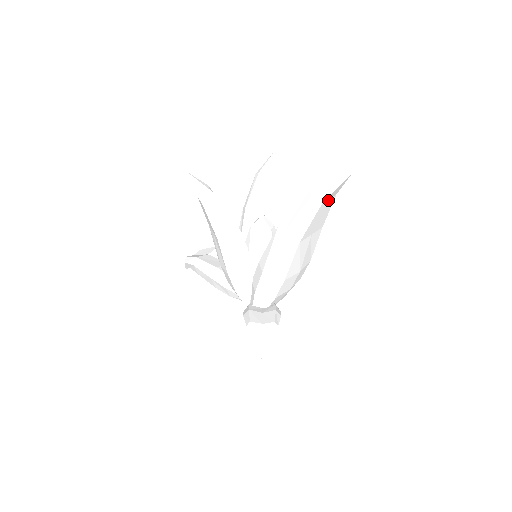
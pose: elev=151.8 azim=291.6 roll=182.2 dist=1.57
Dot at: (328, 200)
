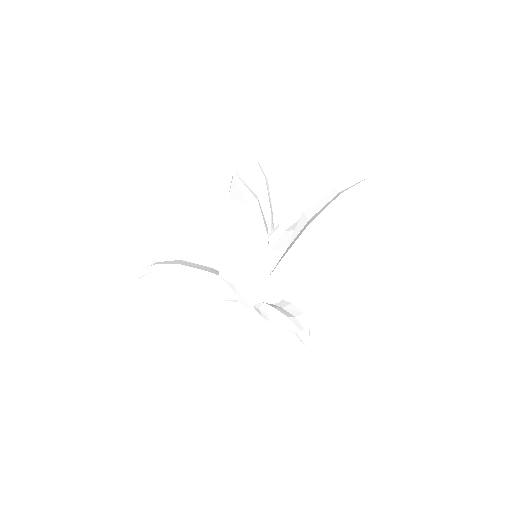
Dot at: occluded
